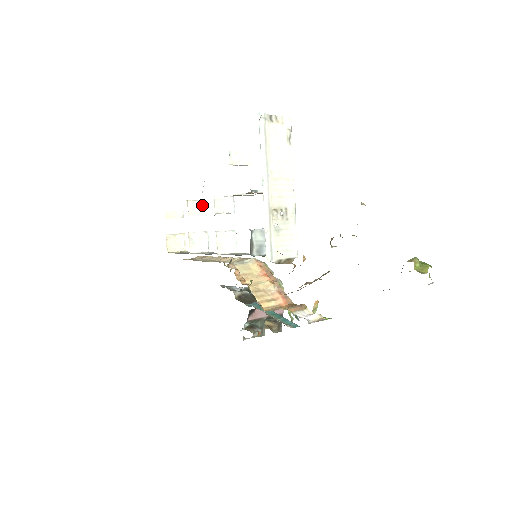
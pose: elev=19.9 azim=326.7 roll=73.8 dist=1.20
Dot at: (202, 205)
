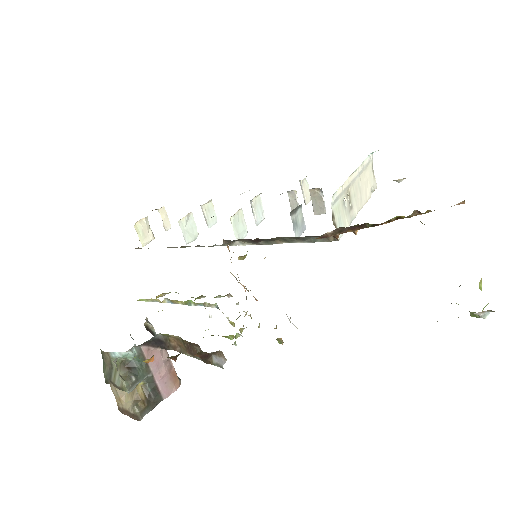
Dot at: (214, 218)
